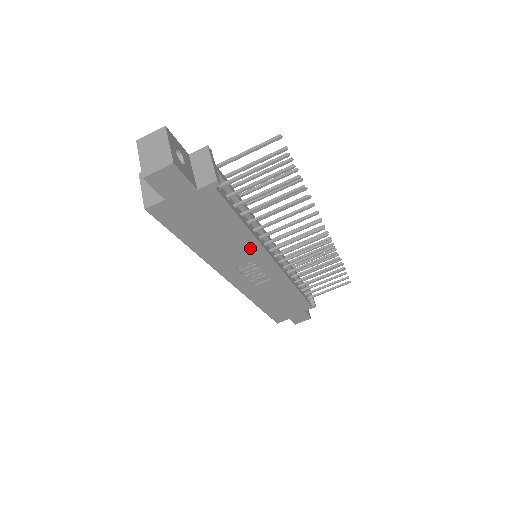
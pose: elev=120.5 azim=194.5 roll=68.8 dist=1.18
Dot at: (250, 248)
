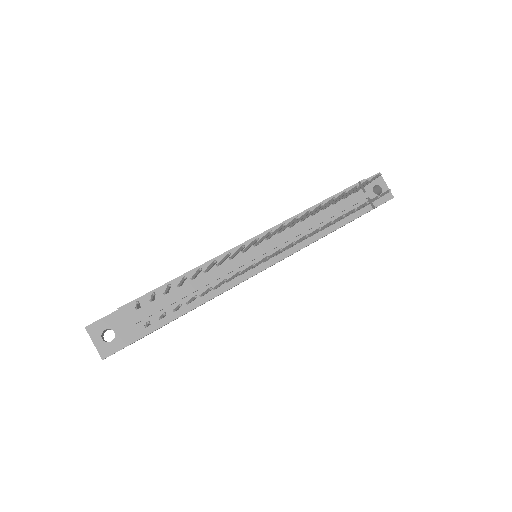
Dot at: (227, 290)
